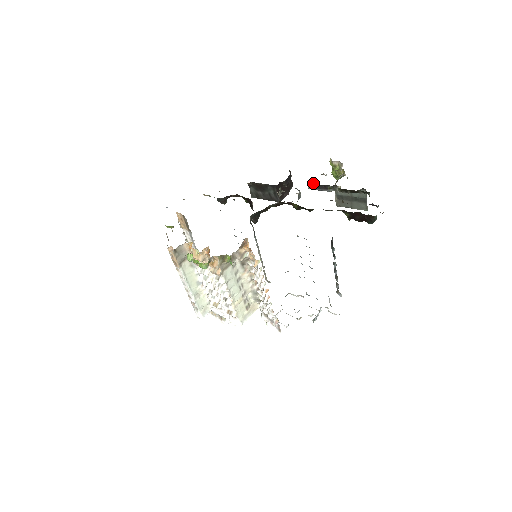
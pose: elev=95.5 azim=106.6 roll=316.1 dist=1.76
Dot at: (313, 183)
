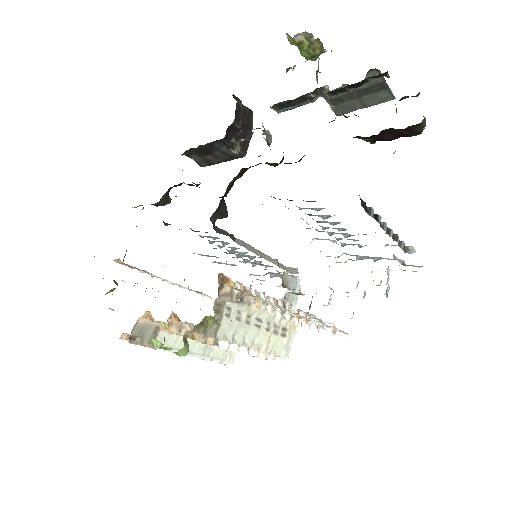
Dot at: (279, 103)
